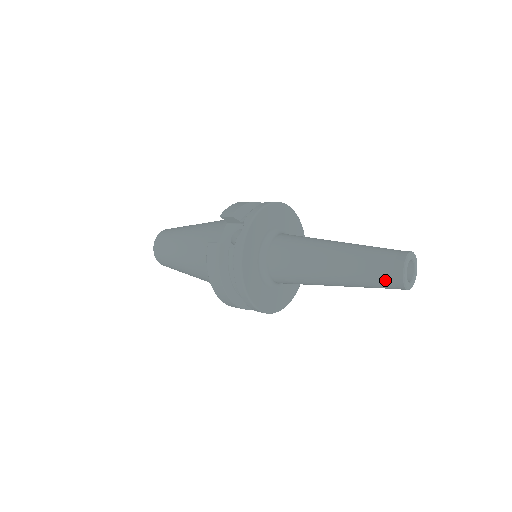
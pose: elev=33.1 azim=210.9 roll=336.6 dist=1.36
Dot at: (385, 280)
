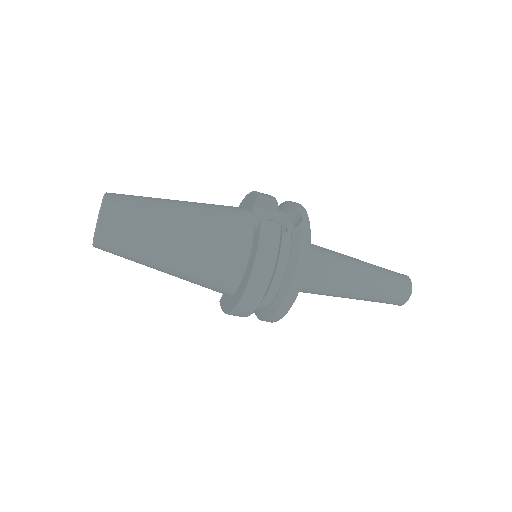
Dot at: (398, 293)
